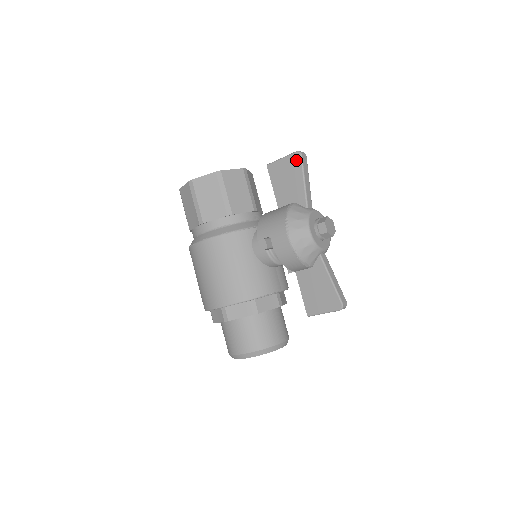
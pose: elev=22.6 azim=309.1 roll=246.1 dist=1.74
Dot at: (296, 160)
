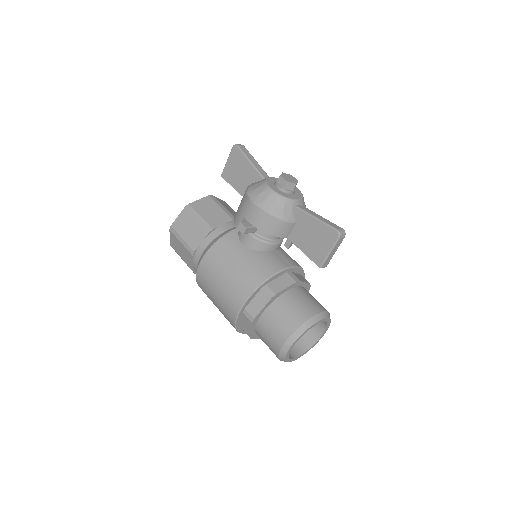
Dot at: (236, 152)
